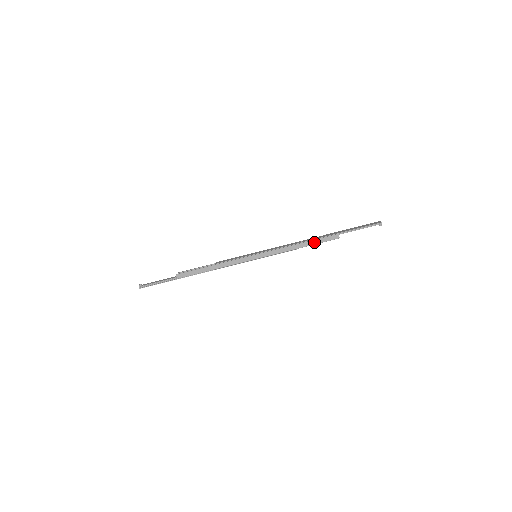
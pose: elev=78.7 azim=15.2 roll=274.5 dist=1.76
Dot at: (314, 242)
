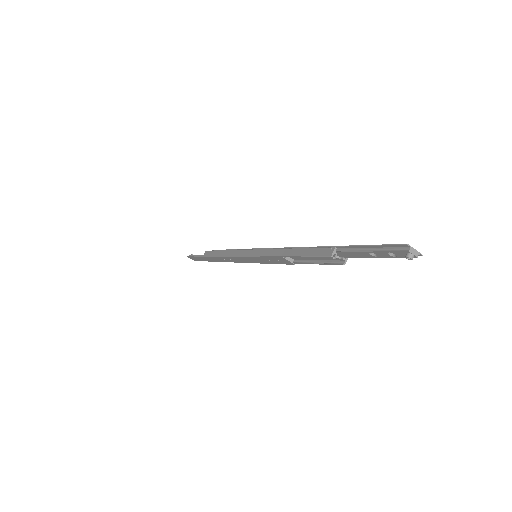
Dot at: (303, 252)
